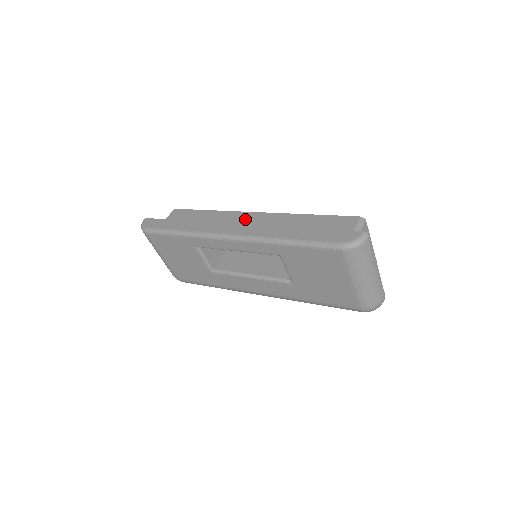
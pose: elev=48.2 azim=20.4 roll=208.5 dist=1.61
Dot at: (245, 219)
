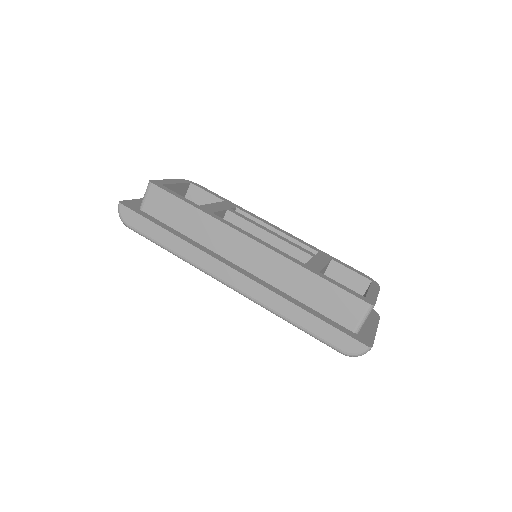
Dot at: (243, 248)
